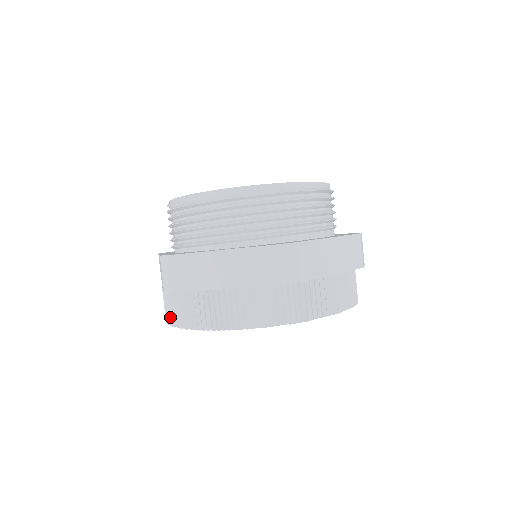
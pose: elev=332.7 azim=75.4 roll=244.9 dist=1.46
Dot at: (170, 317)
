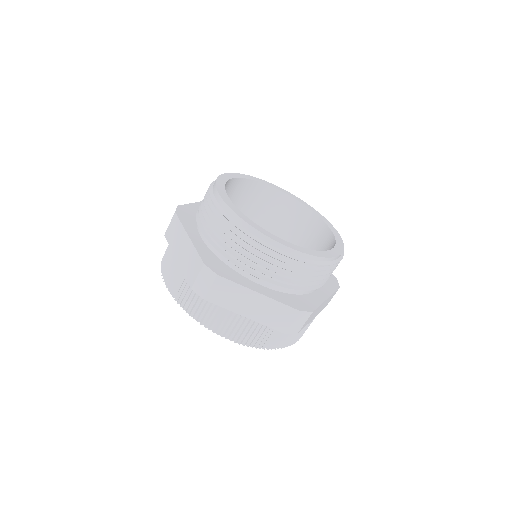
Dot at: occluded
